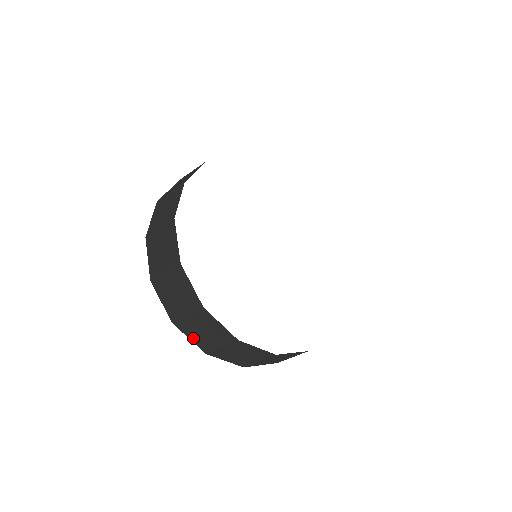
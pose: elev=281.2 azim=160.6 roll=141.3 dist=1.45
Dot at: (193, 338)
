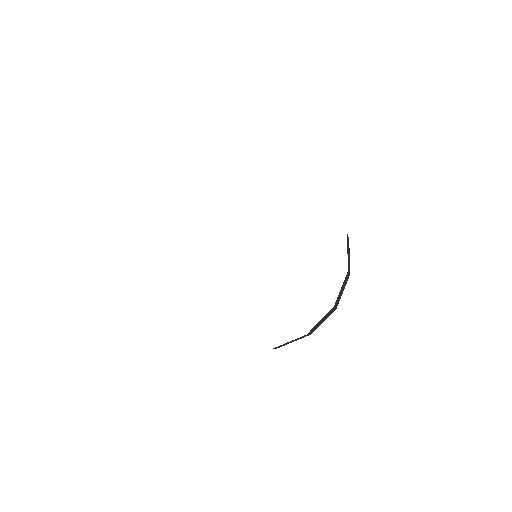
Dot at: occluded
